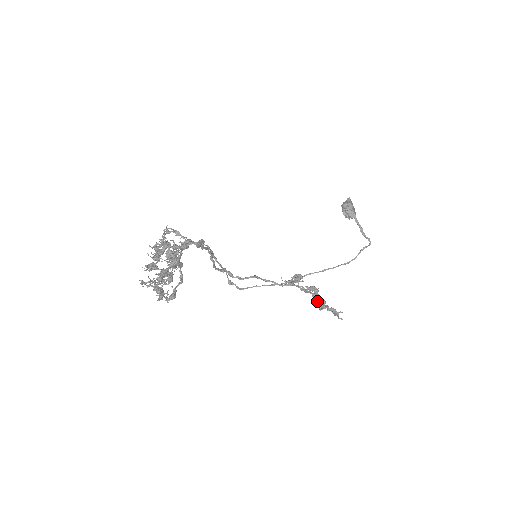
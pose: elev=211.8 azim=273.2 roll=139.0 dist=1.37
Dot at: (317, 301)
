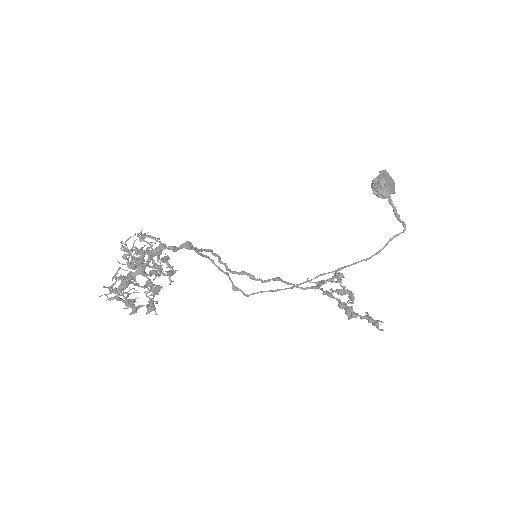
Dot at: (343, 308)
